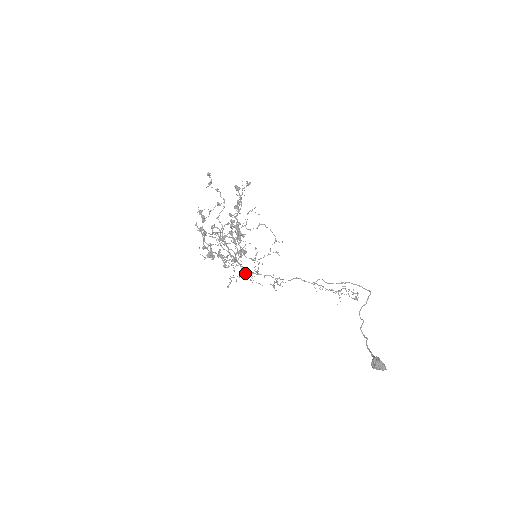
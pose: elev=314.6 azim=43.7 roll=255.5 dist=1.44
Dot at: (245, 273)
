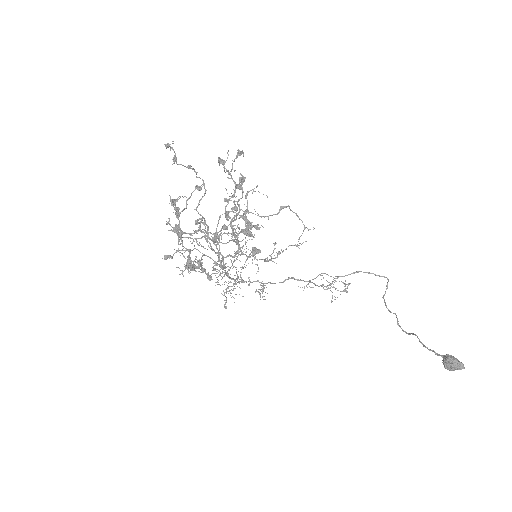
Dot at: occluded
